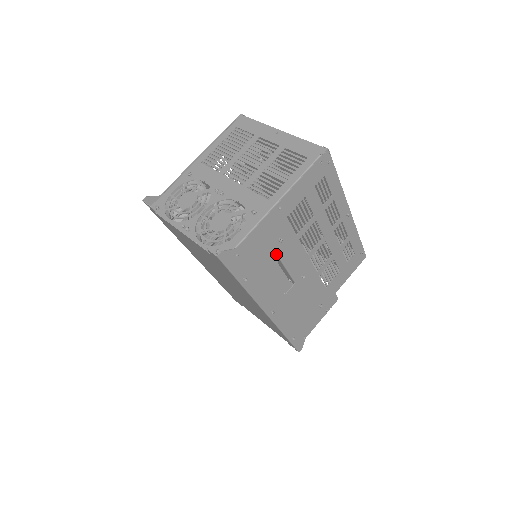
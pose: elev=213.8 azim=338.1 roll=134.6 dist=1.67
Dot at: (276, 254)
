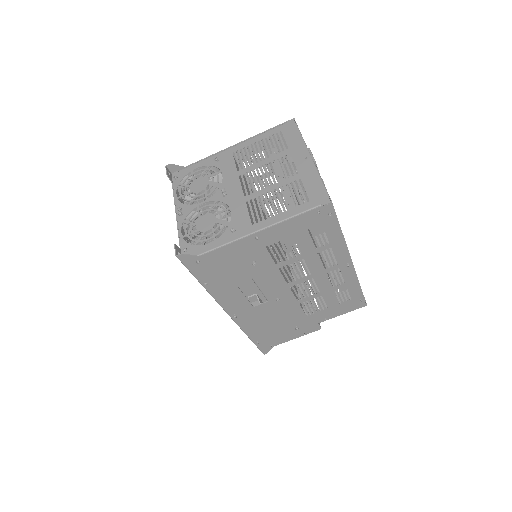
Dot at: (247, 273)
